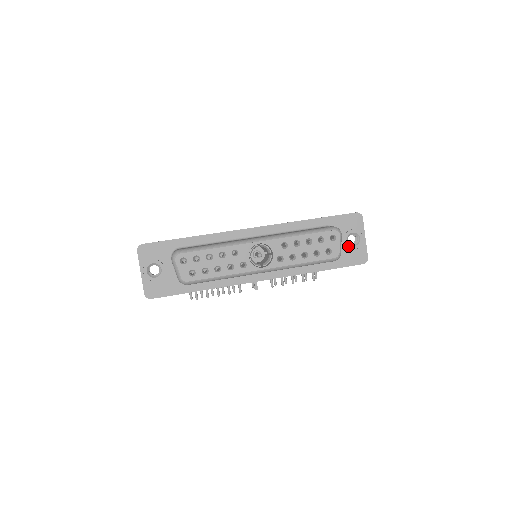
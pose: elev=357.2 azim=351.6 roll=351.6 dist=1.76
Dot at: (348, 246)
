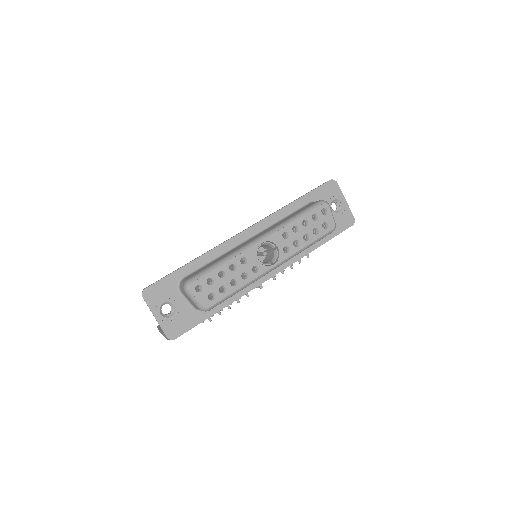
Dot at: (334, 214)
